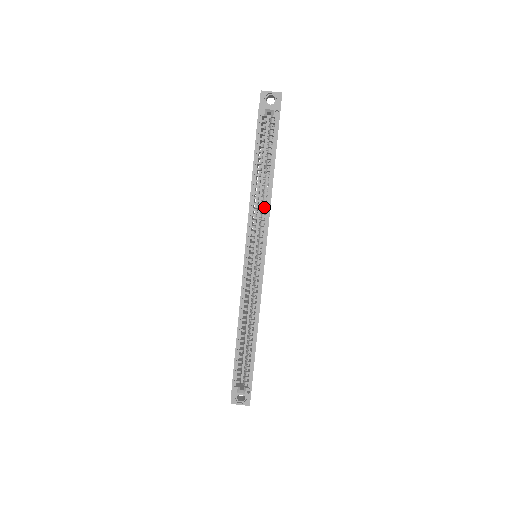
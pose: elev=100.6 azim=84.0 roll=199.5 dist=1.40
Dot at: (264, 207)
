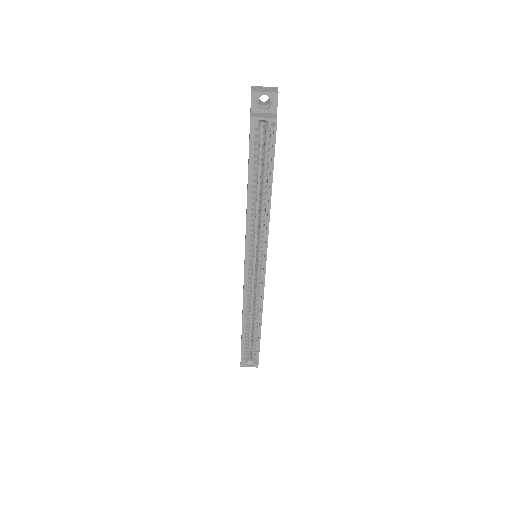
Dot at: (262, 219)
